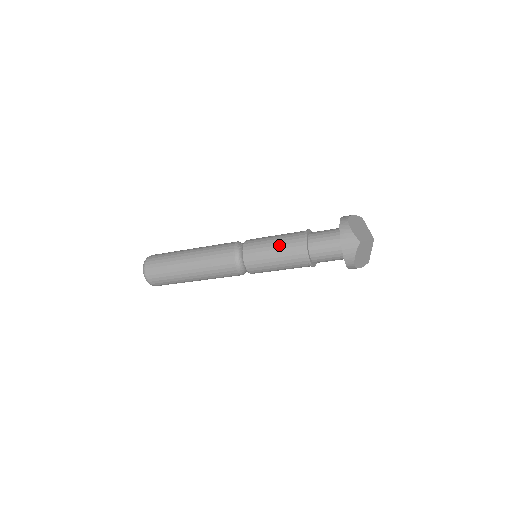
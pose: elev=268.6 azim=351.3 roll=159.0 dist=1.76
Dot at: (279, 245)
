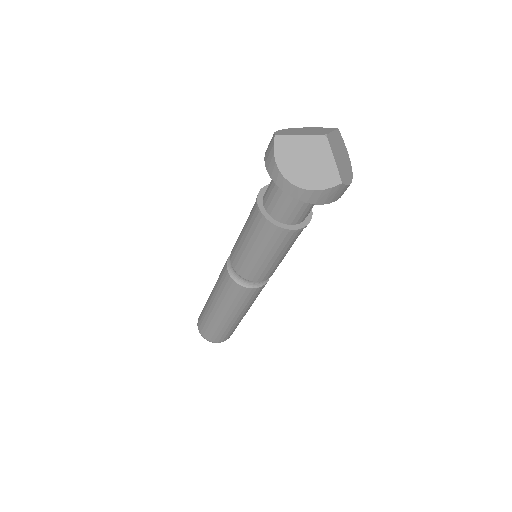
Dot at: occluded
